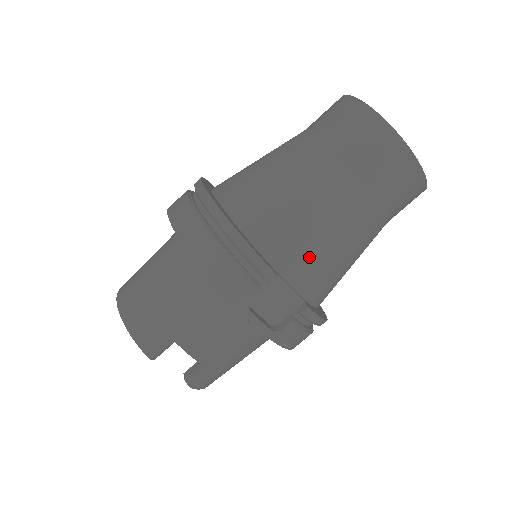
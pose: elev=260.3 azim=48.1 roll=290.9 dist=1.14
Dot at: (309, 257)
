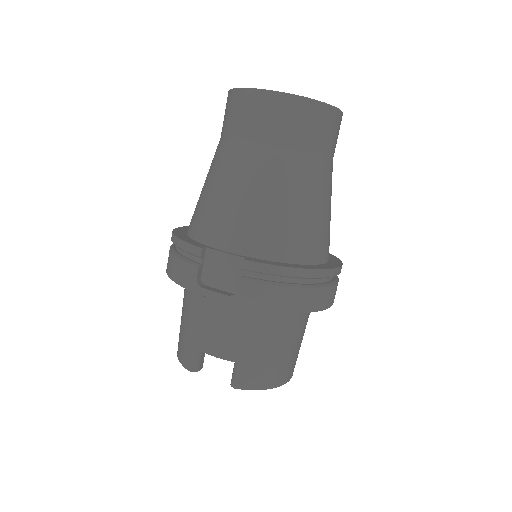
Dot at: (231, 221)
